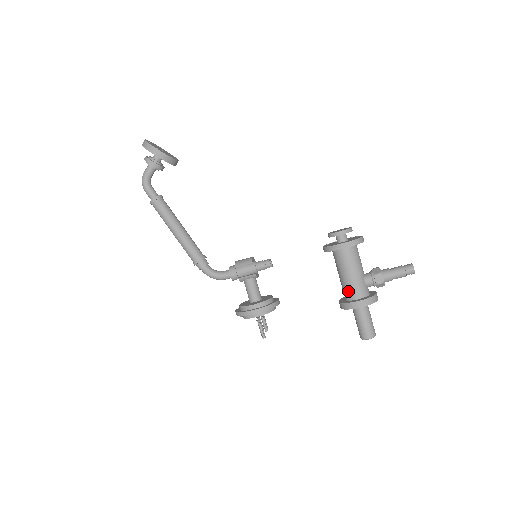
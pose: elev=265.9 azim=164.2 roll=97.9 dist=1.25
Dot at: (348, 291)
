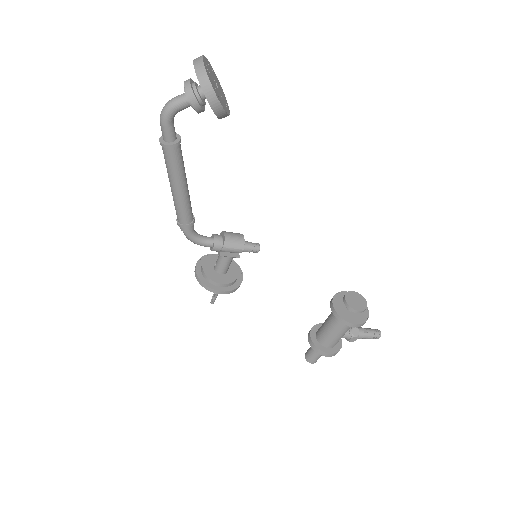
Dot at: (326, 341)
